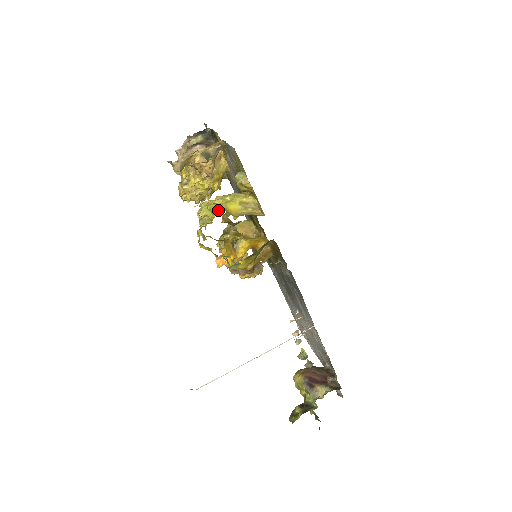
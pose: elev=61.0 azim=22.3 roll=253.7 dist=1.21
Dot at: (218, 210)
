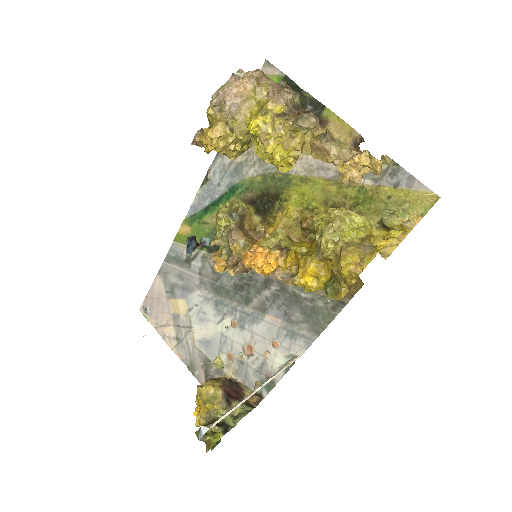
Dot at: (365, 235)
